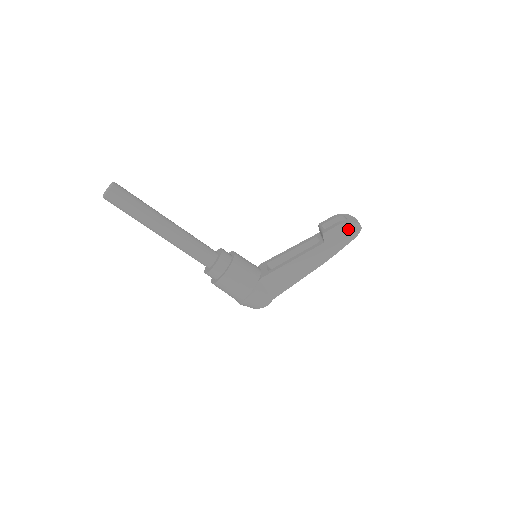
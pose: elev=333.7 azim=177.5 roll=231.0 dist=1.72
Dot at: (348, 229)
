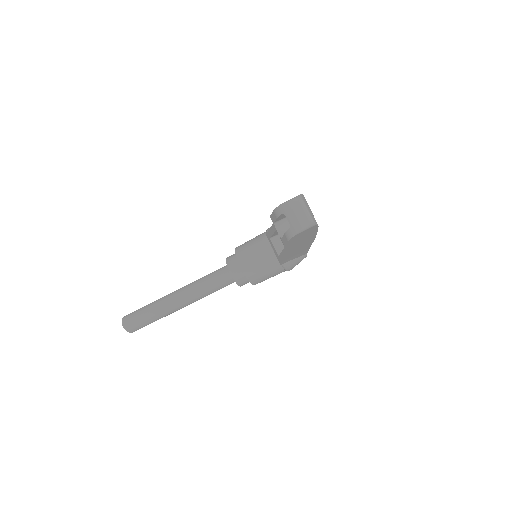
Dot at: (302, 233)
